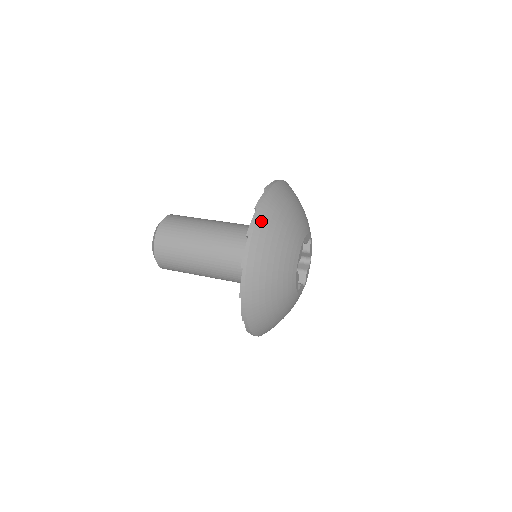
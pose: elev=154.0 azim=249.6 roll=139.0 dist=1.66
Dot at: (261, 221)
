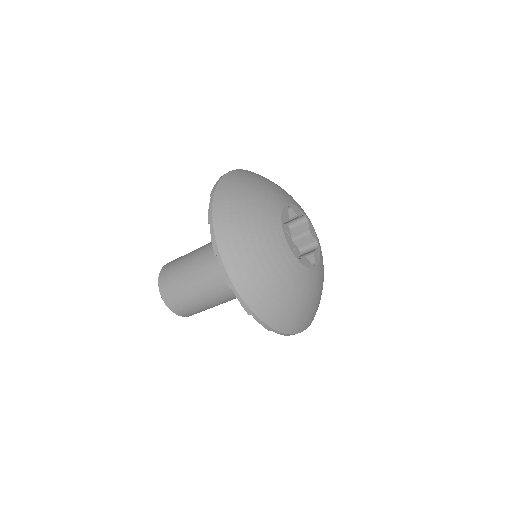
Dot at: (224, 183)
